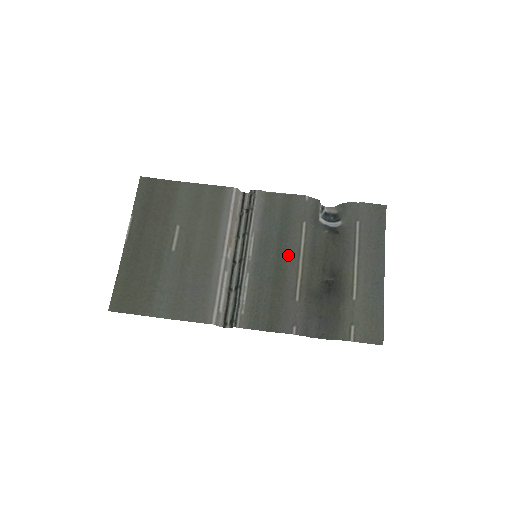
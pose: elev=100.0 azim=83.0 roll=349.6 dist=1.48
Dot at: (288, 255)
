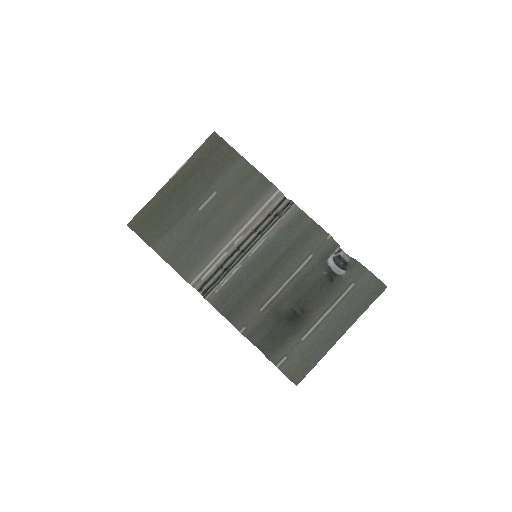
Dot at: (280, 272)
